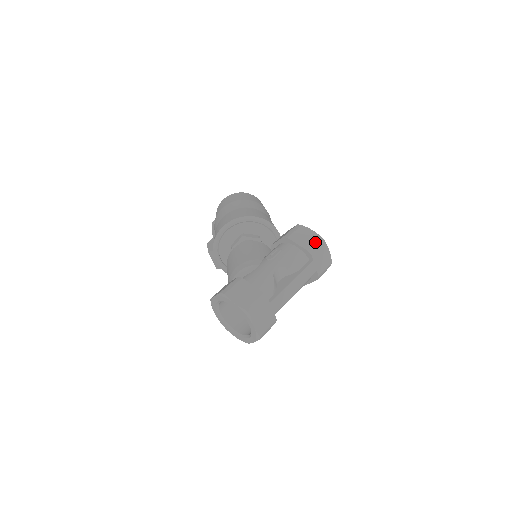
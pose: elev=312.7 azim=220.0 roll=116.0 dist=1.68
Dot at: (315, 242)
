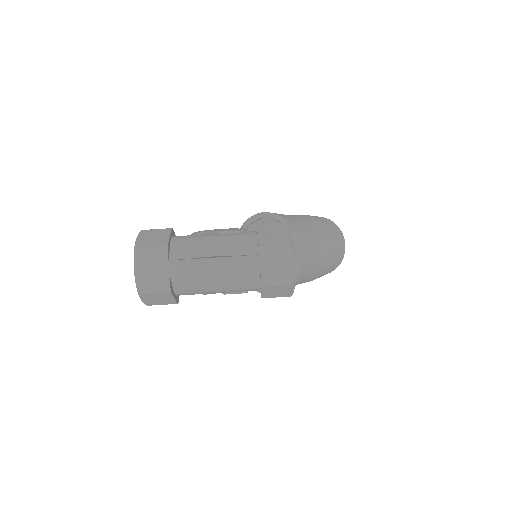
Dot at: (277, 237)
